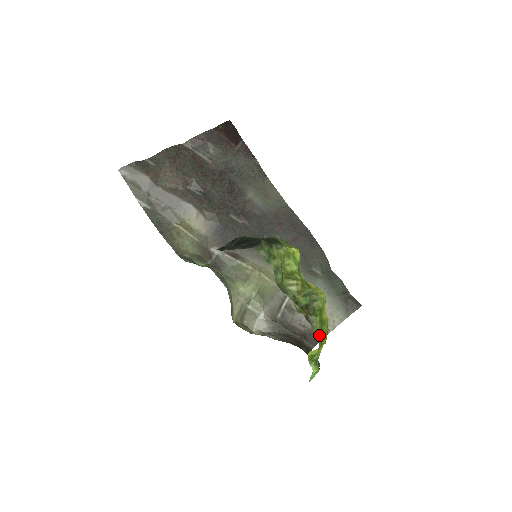
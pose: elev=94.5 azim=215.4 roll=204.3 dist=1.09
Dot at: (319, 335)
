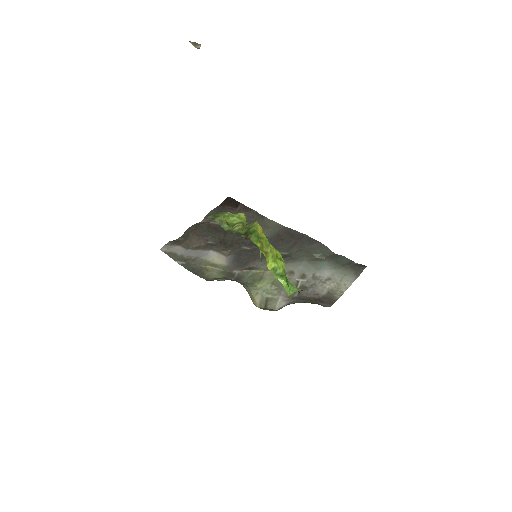
Dot at: (257, 244)
